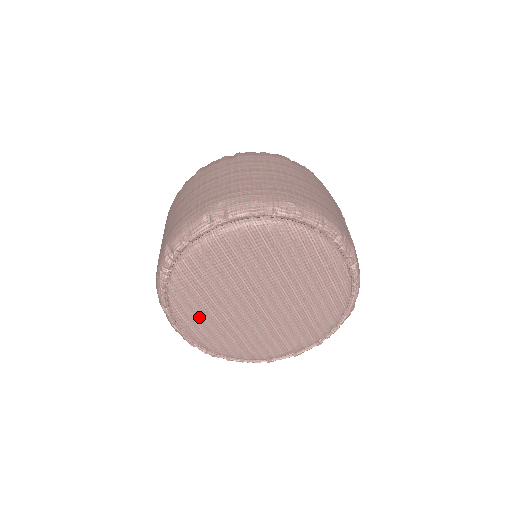
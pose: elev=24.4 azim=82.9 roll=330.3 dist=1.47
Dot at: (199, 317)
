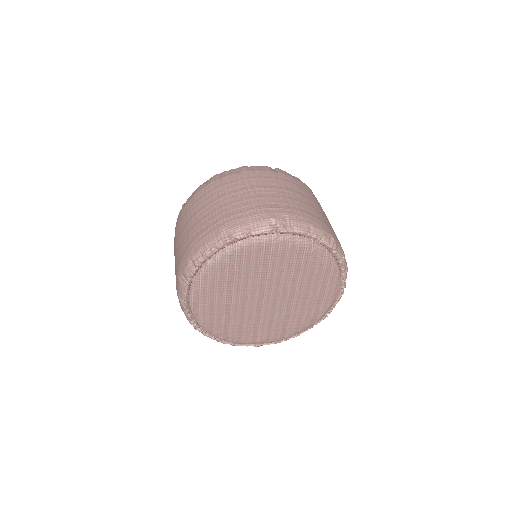
Dot at: (213, 295)
